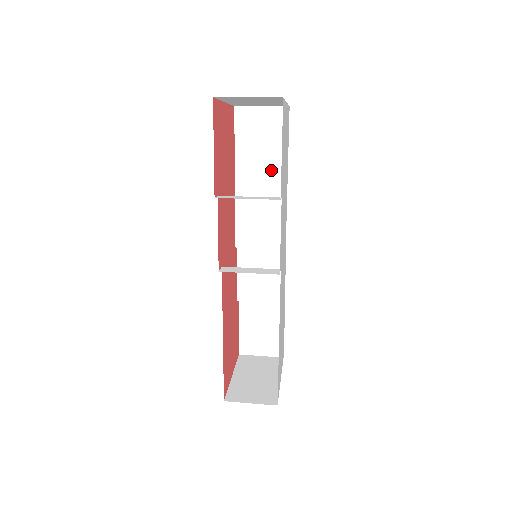
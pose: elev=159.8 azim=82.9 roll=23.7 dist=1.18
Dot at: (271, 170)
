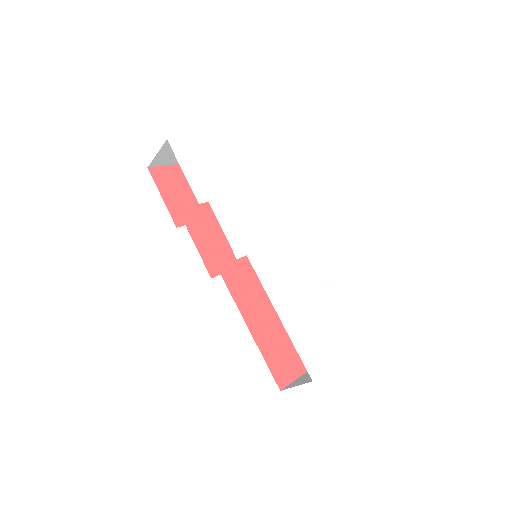
Dot at: occluded
